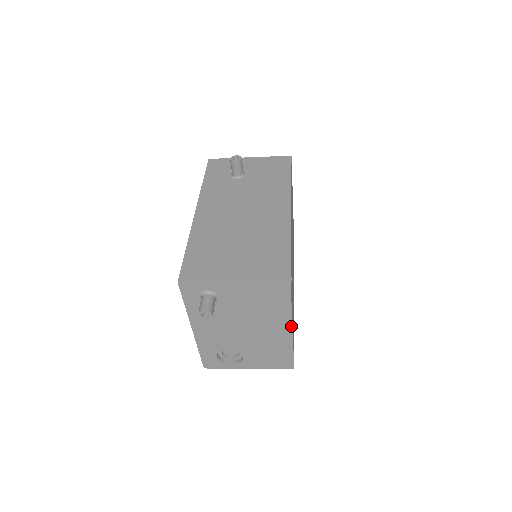
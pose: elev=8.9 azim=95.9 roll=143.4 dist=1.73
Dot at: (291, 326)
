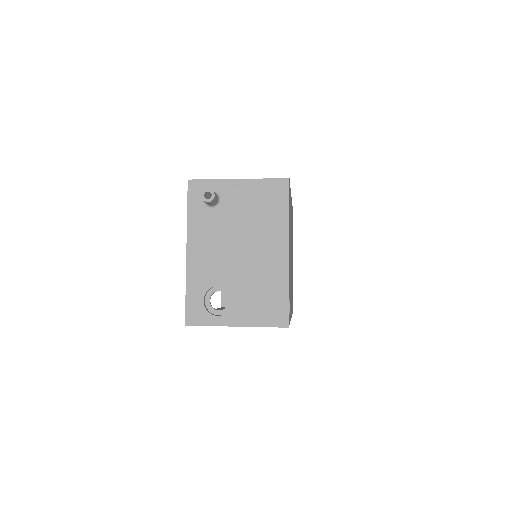
Dot at: (288, 245)
